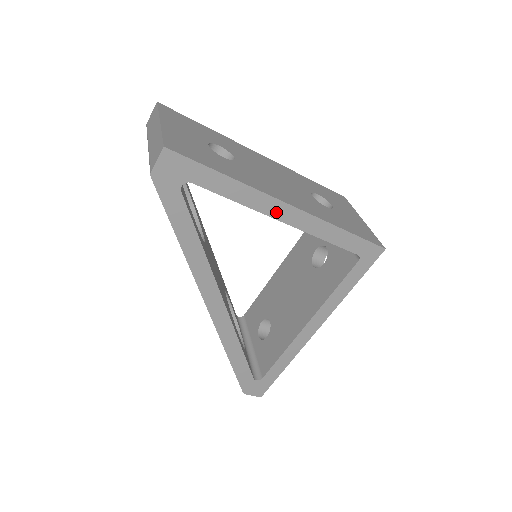
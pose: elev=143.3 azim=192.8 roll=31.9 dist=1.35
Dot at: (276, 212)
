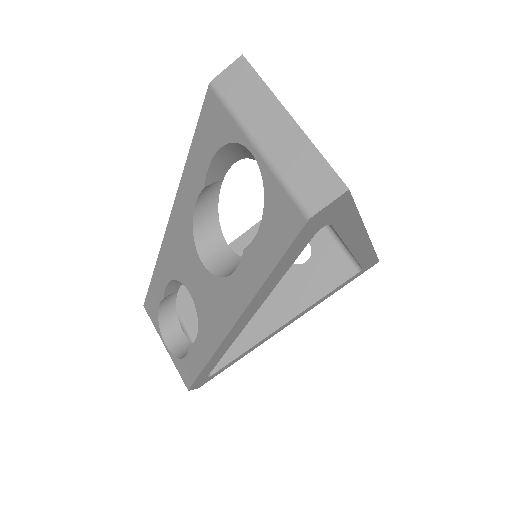
Dot at: (355, 244)
